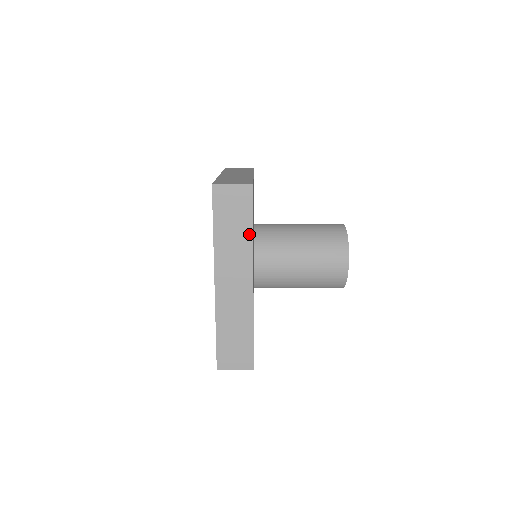
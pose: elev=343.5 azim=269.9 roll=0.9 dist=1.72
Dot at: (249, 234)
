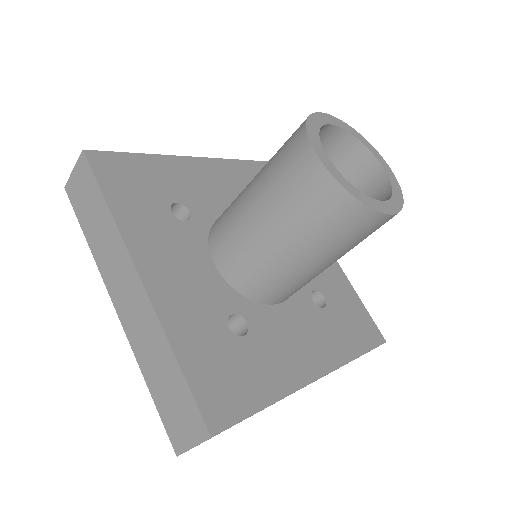
Dot at: (107, 213)
